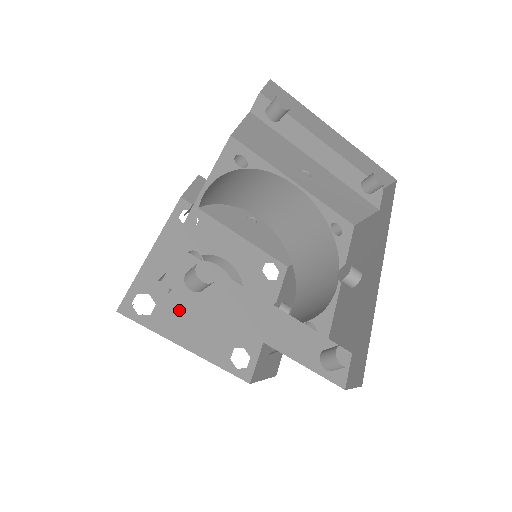
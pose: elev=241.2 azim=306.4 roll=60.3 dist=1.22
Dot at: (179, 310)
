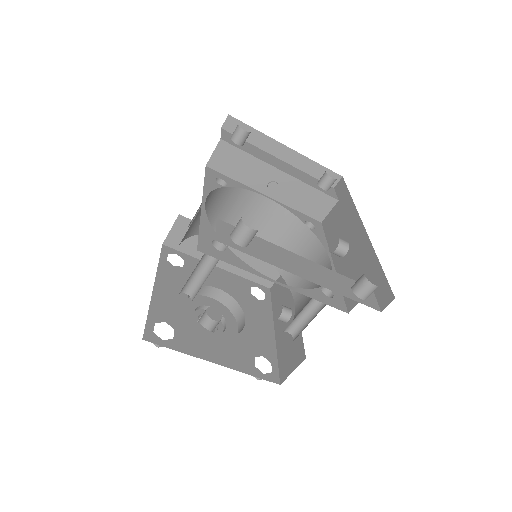
Dot at: (196, 332)
